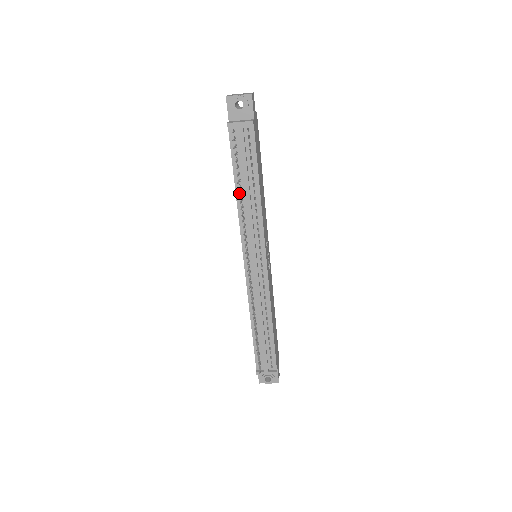
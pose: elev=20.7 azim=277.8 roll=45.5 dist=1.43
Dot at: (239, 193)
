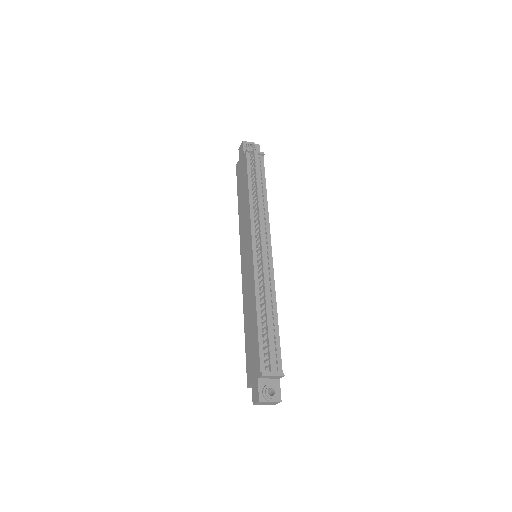
Dot at: (251, 194)
